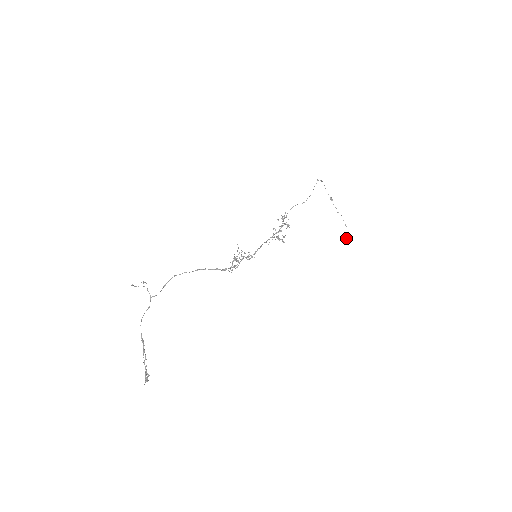
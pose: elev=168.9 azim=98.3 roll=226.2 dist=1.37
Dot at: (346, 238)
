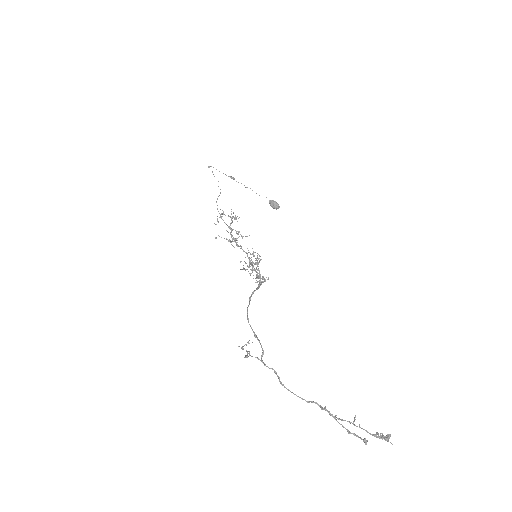
Dot at: (273, 204)
